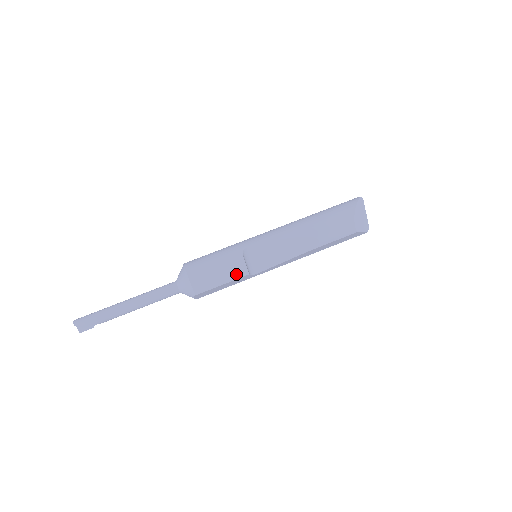
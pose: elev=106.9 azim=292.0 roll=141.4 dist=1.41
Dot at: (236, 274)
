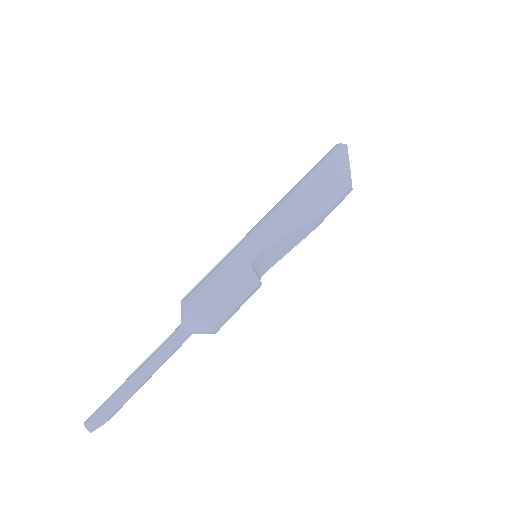
Dot at: (251, 293)
